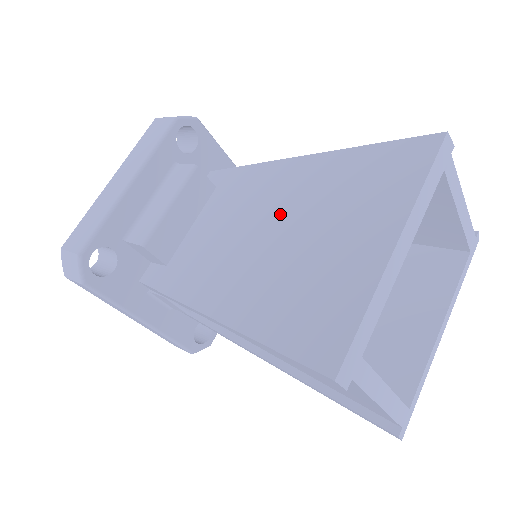
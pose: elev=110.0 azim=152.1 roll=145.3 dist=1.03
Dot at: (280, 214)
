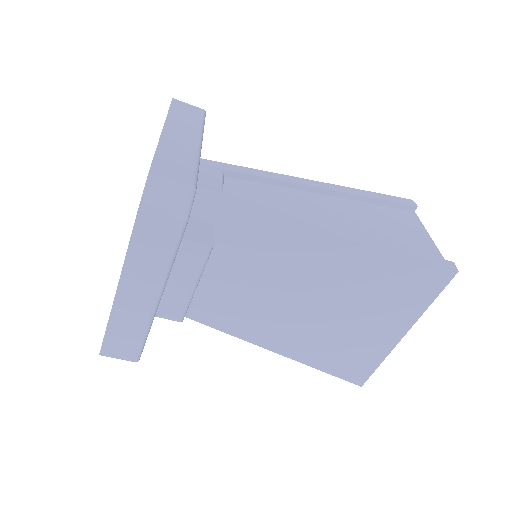
Dot at: (314, 289)
